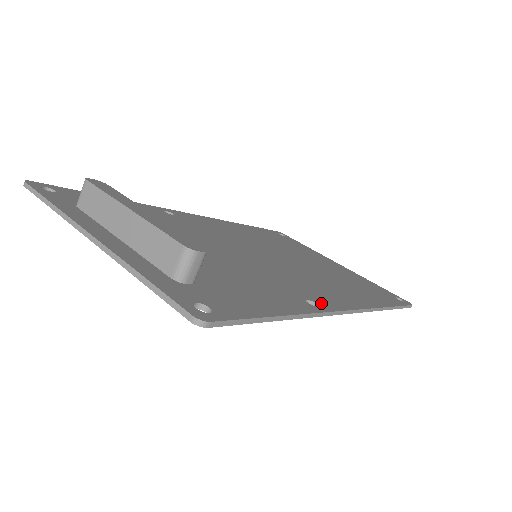
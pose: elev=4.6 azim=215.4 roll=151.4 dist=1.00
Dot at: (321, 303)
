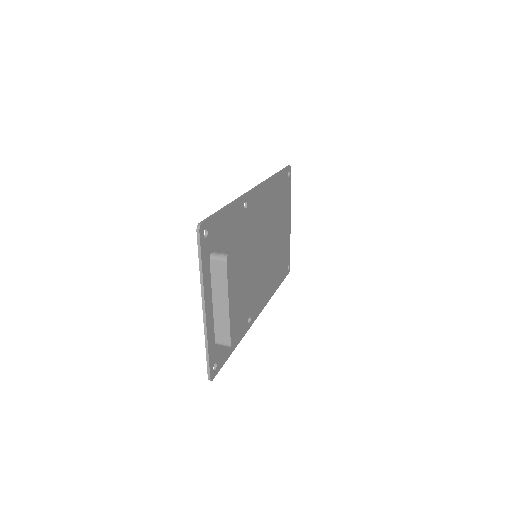
Dot at: (253, 317)
